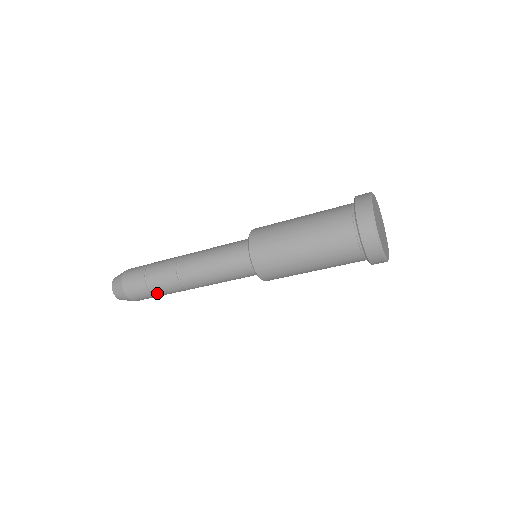
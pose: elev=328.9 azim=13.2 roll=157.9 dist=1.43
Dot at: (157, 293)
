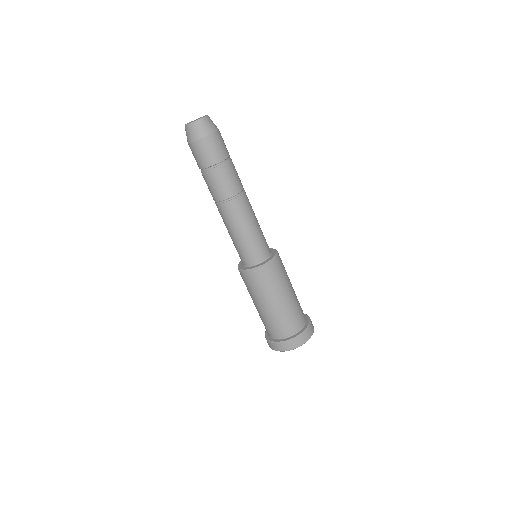
Dot at: occluded
